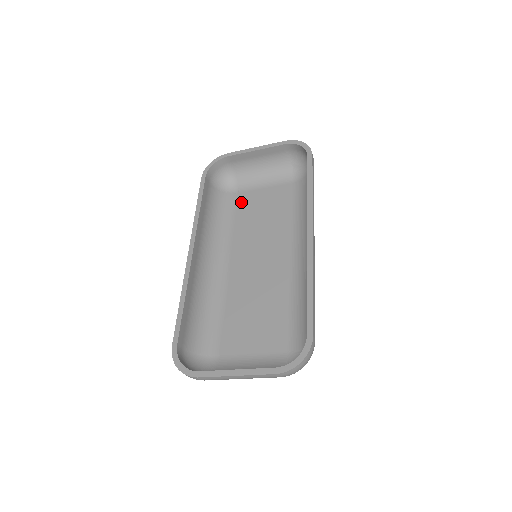
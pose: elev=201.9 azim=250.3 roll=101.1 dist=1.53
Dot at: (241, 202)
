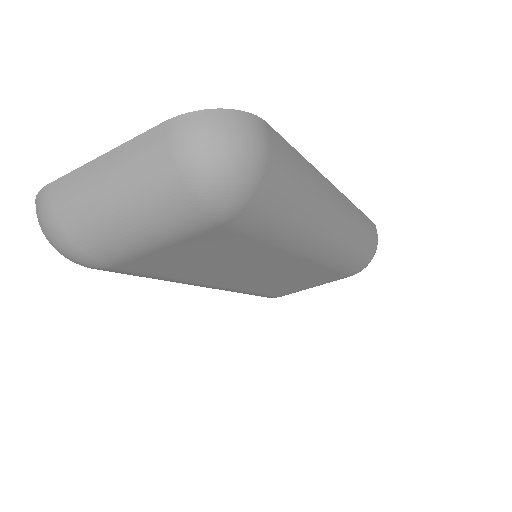
Dot at: occluded
